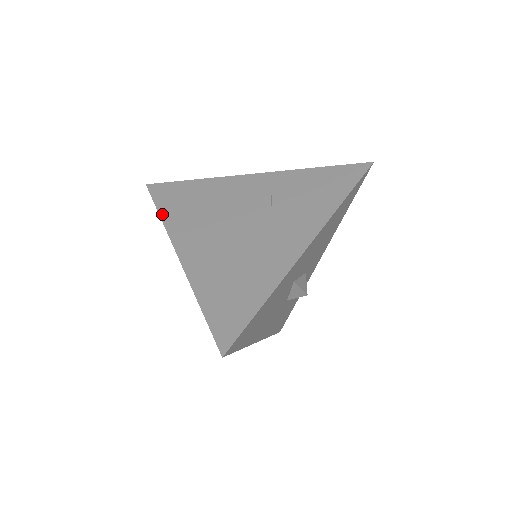
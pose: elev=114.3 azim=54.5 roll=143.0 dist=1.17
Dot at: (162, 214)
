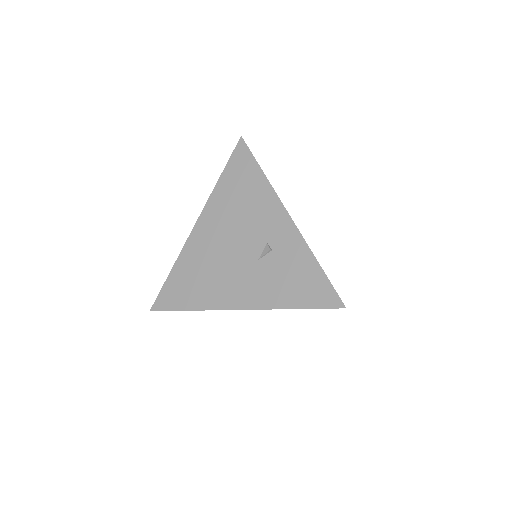
Dot at: (220, 180)
